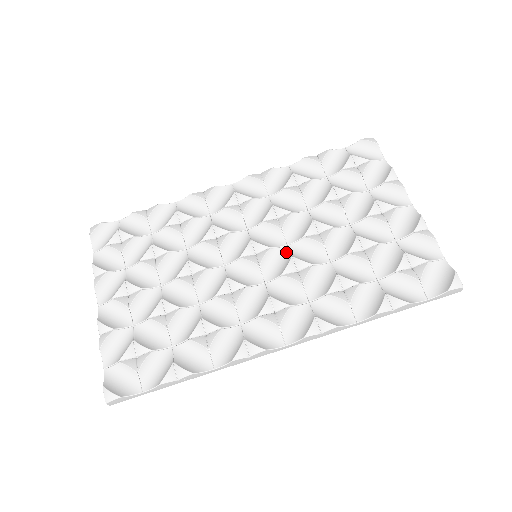
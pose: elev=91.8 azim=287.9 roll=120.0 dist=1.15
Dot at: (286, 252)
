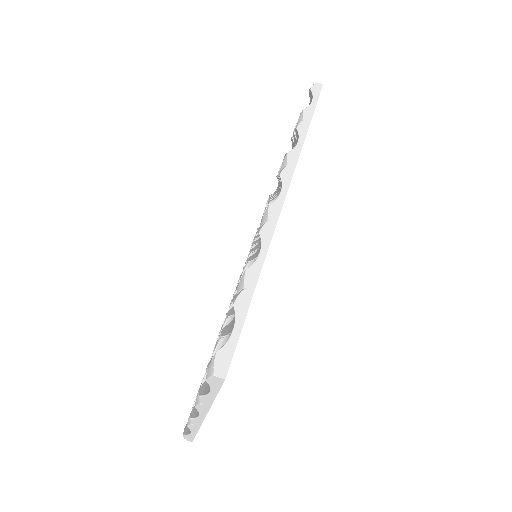
Dot at: occluded
